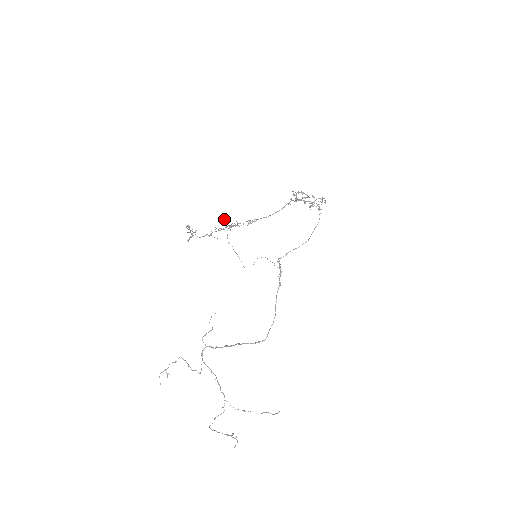
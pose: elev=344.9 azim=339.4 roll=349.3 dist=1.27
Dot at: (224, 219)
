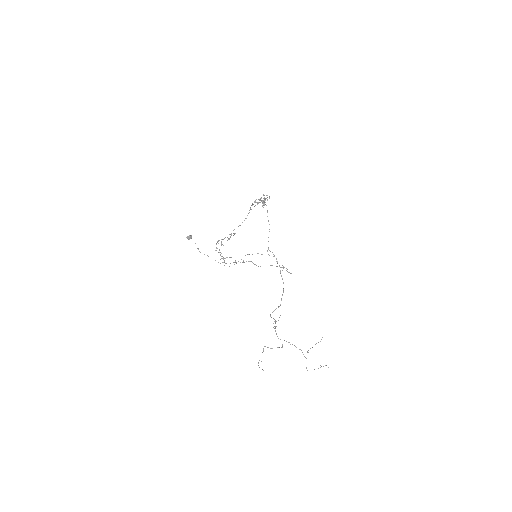
Dot at: (191, 238)
